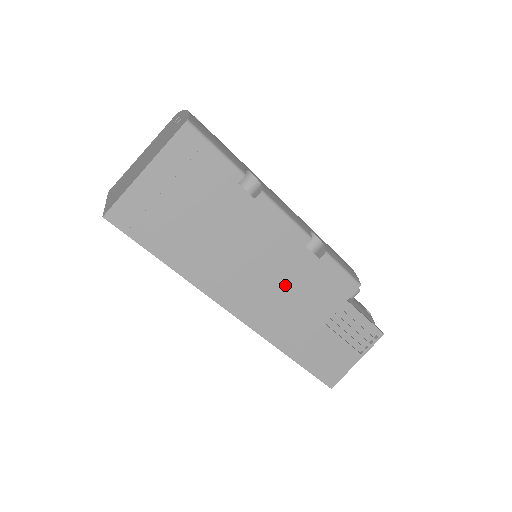
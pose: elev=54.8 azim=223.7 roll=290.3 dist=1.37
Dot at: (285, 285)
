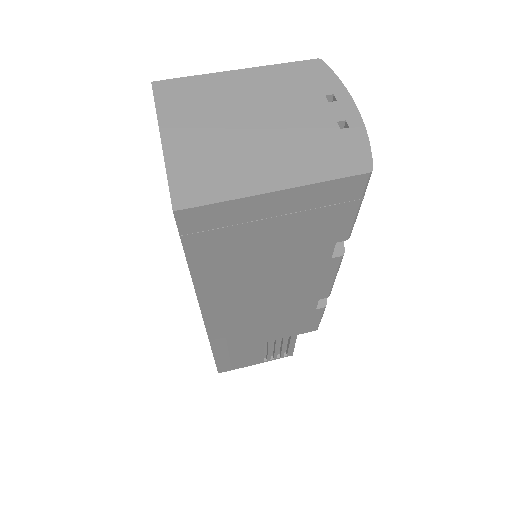
Dot at: (270, 316)
